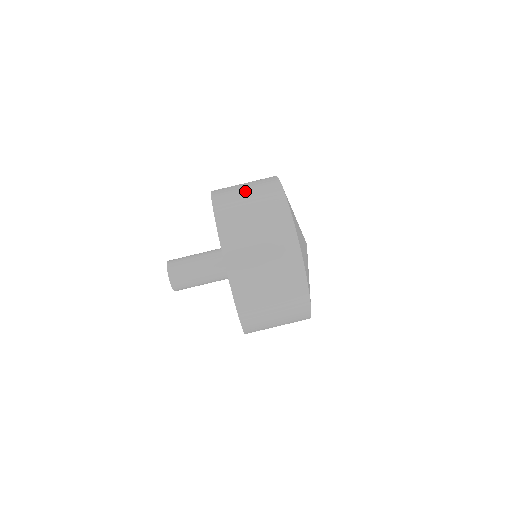
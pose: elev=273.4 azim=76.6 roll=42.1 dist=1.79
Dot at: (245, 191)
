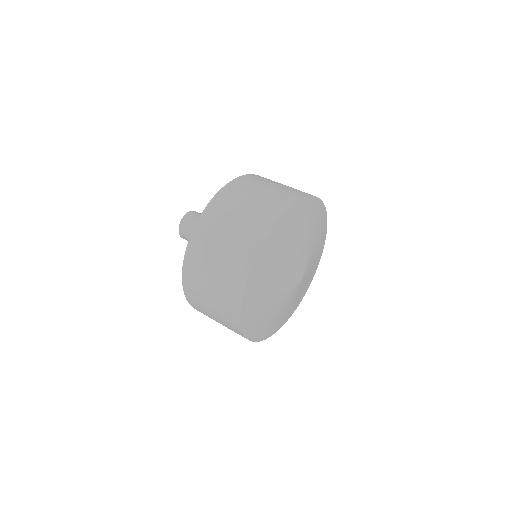
Dot at: (264, 189)
